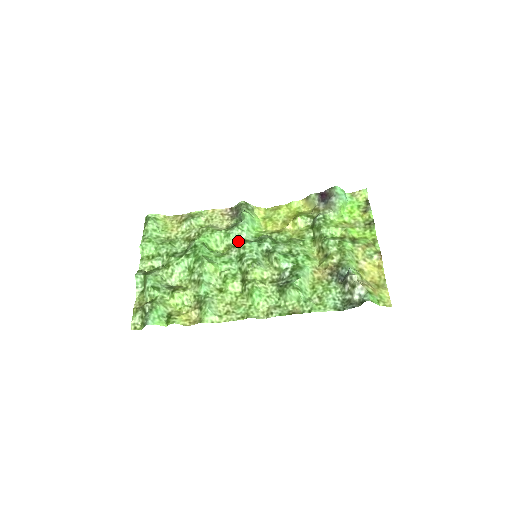
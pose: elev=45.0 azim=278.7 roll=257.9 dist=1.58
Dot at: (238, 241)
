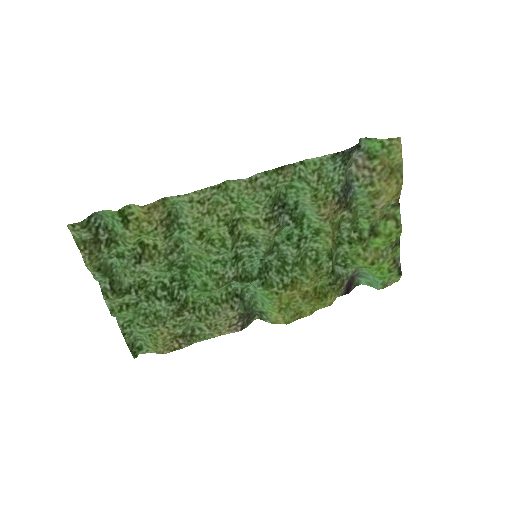
Dot at: (239, 281)
